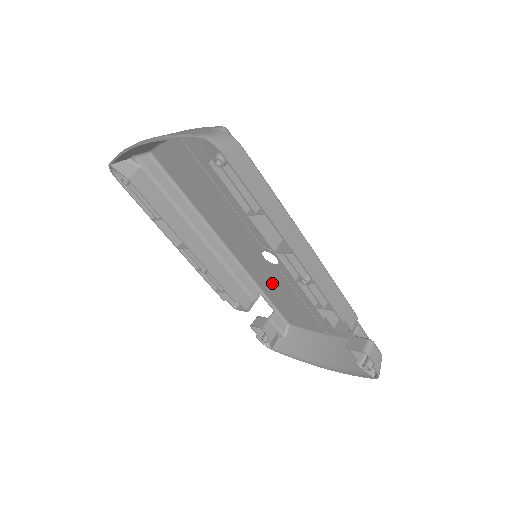
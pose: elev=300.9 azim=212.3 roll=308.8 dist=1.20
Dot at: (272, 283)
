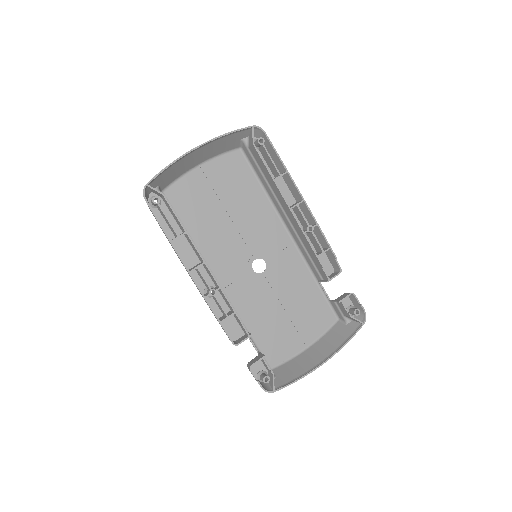
Dot at: (257, 305)
